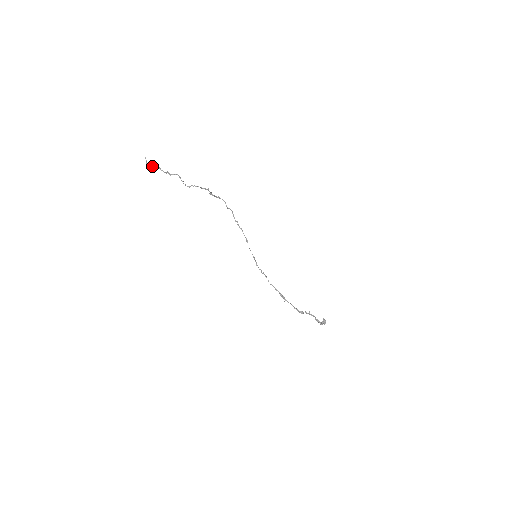
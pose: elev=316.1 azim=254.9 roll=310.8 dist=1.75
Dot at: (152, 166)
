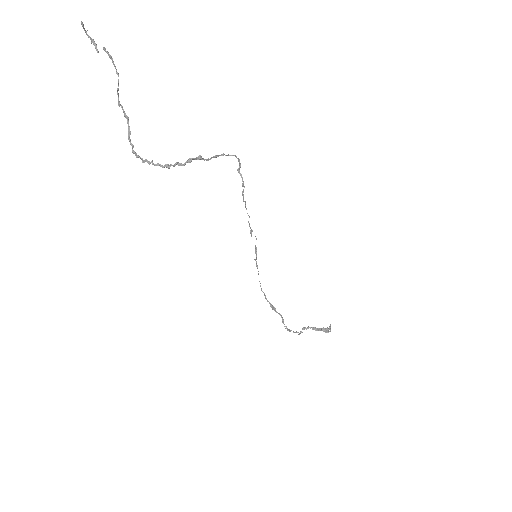
Dot at: occluded
